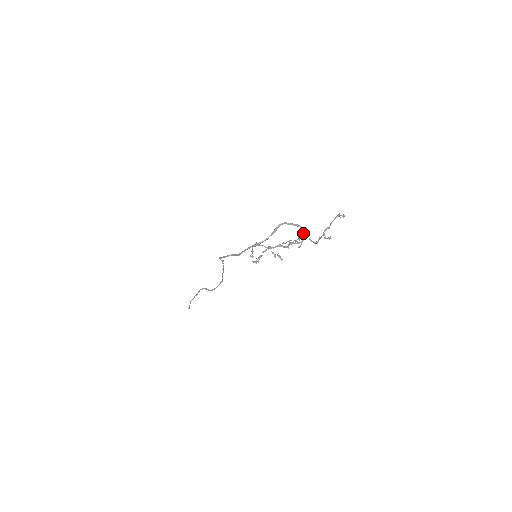
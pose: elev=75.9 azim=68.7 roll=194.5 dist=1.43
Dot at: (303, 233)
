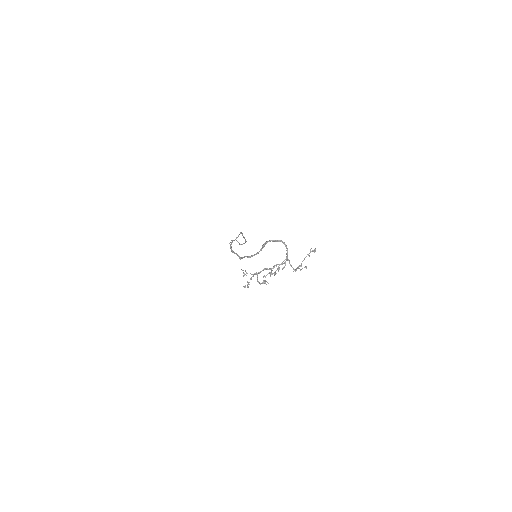
Dot at: occluded
